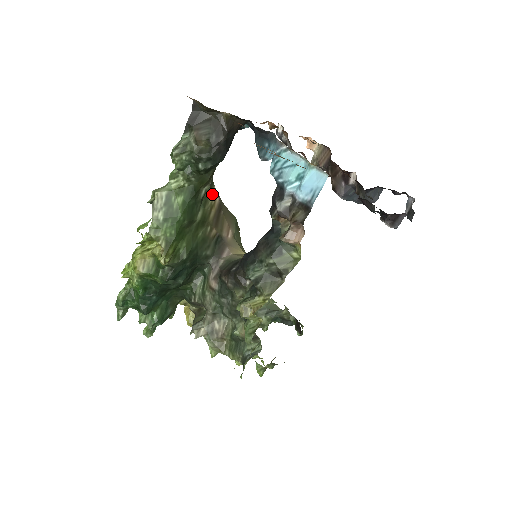
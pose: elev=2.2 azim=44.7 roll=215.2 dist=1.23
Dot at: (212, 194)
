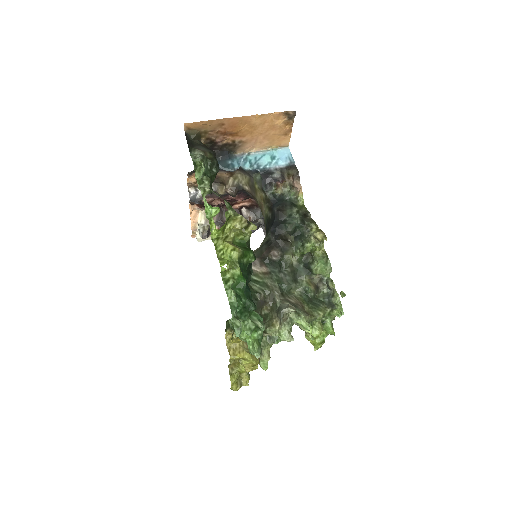
Dot at: occluded
